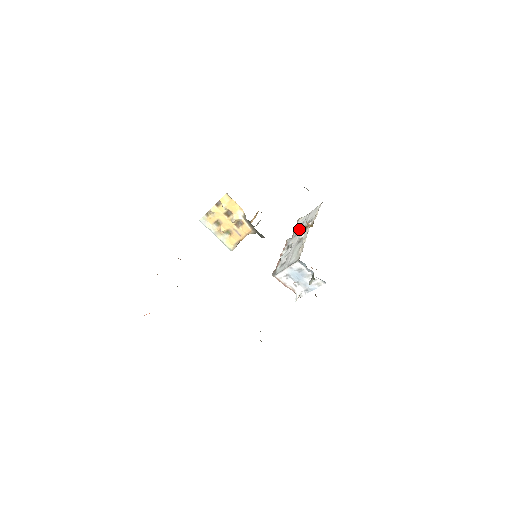
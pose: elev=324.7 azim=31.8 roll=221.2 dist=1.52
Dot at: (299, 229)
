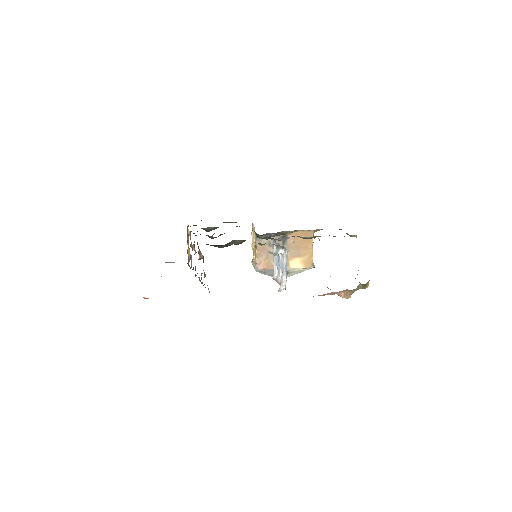
Dot at: occluded
